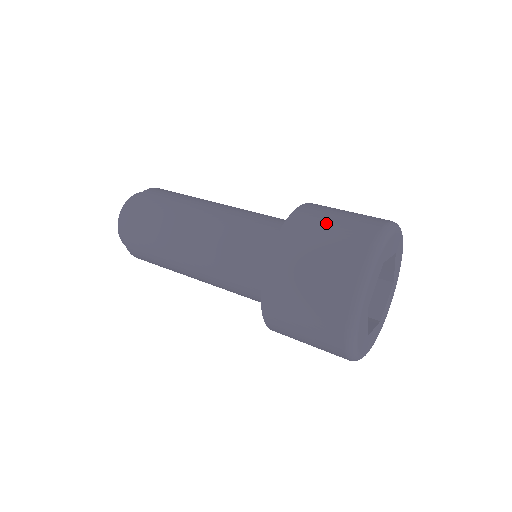
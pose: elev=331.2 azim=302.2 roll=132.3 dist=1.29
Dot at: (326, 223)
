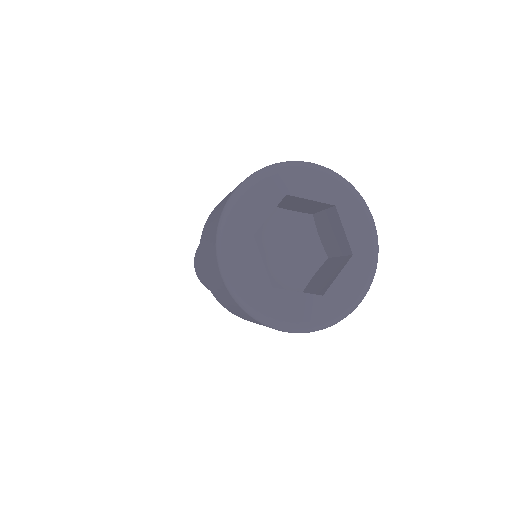
Dot at: occluded
